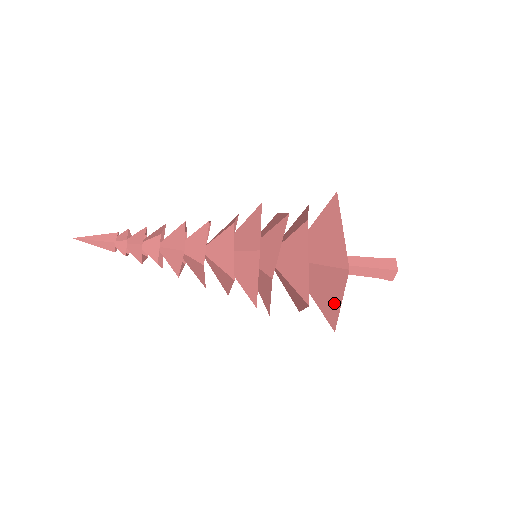
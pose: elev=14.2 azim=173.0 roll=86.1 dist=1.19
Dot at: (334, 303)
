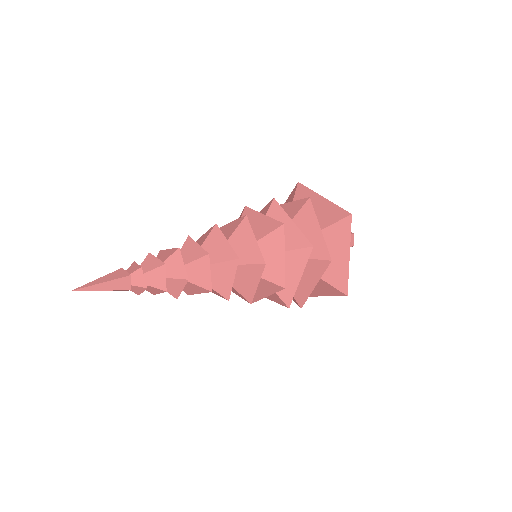
Dot at: (312, 292)
